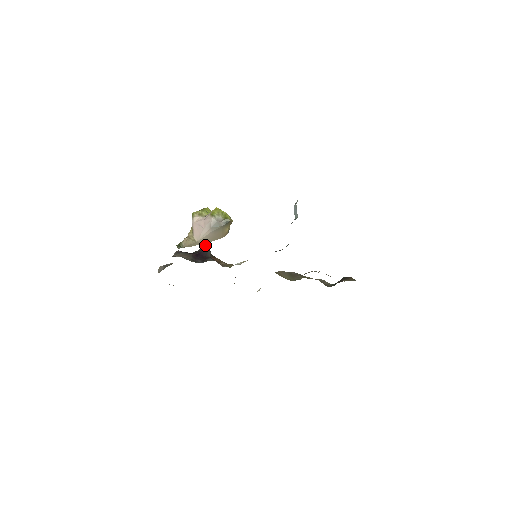
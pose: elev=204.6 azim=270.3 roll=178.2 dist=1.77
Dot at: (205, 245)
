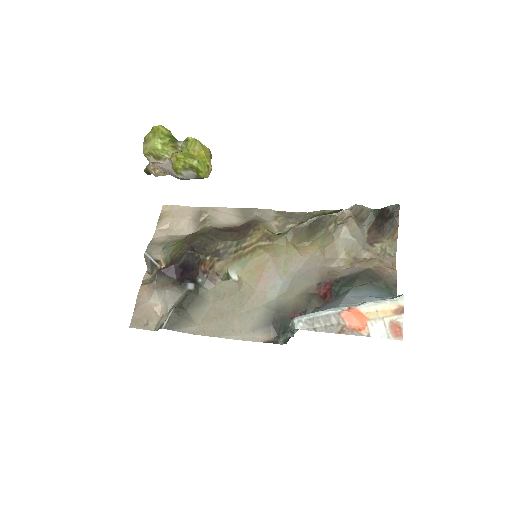
Dot at: (187, 257)
